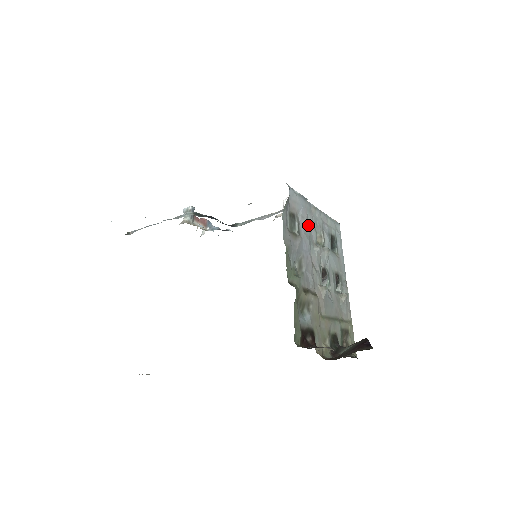
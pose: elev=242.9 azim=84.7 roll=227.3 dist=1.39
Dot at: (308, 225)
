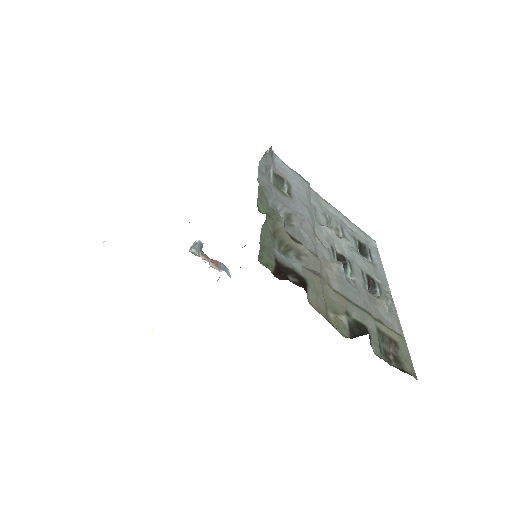
Dot at: (309, 201)
